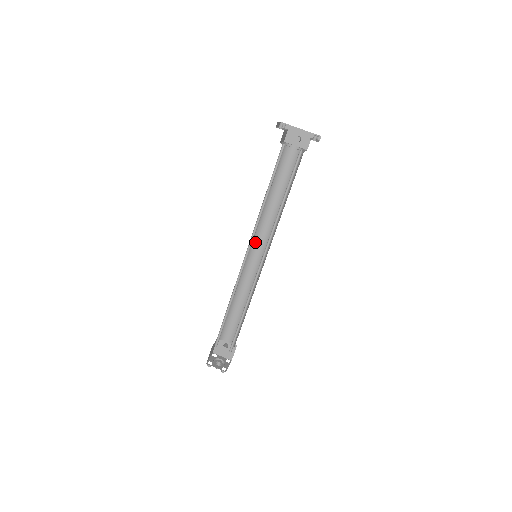
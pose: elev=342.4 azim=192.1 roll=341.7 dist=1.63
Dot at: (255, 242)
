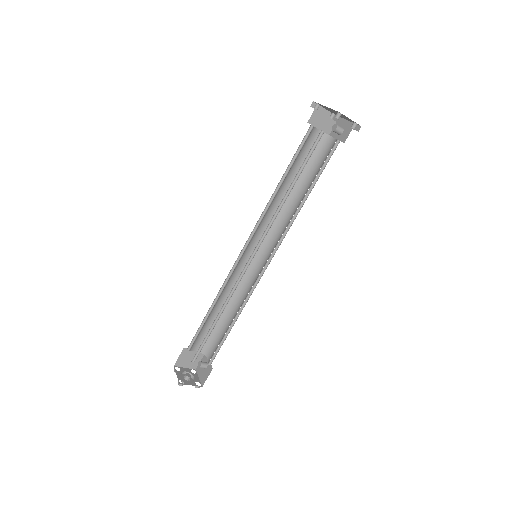
Dot at: (267, 245)
